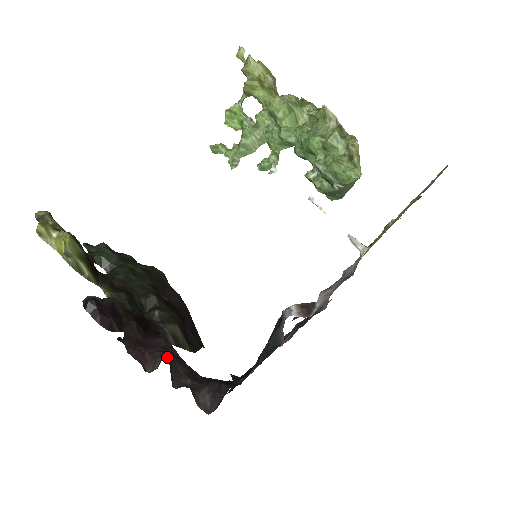
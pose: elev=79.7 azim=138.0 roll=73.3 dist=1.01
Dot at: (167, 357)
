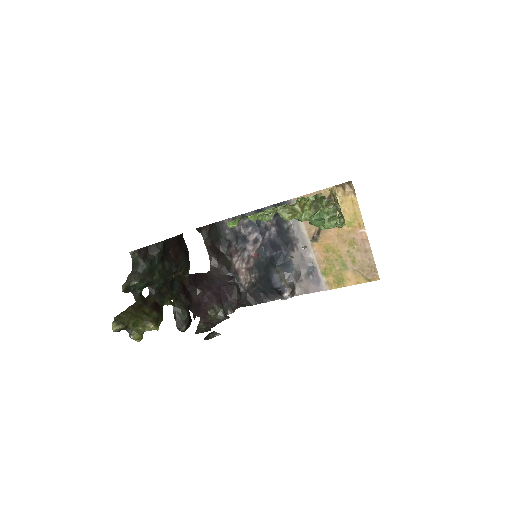
Dot at: (226, 316)
